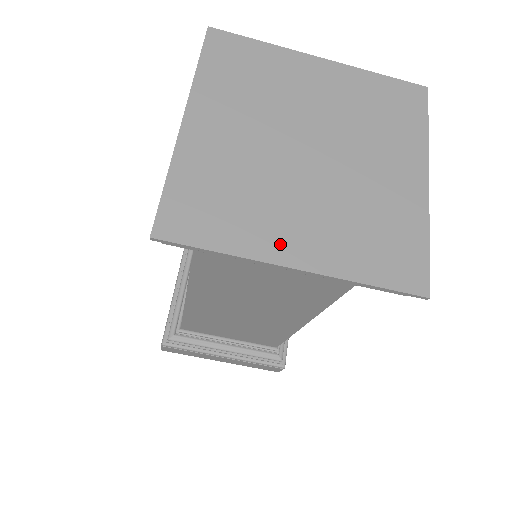
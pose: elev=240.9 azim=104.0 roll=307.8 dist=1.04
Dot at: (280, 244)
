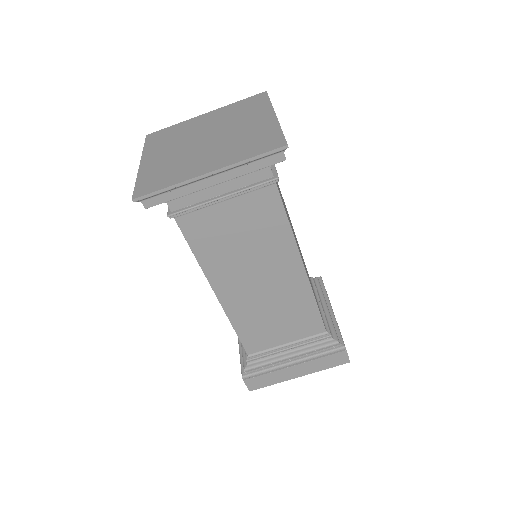
Dot at: (198, 170)
